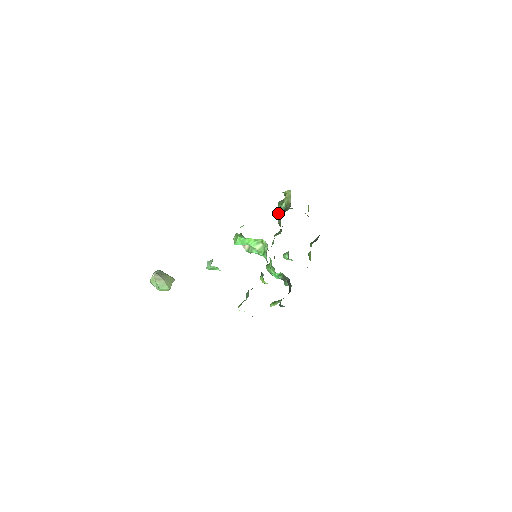
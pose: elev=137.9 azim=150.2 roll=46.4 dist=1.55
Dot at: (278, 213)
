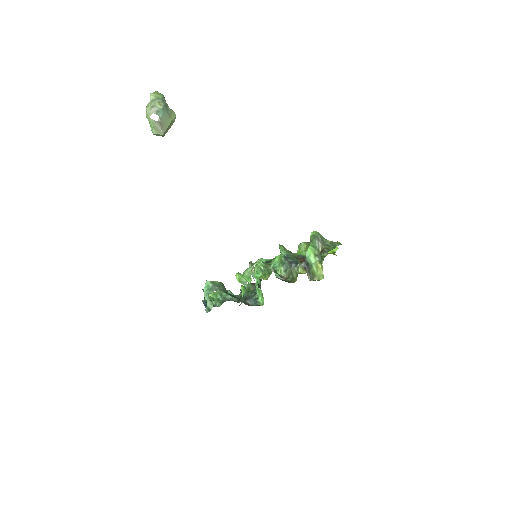
Dot at: occluded
